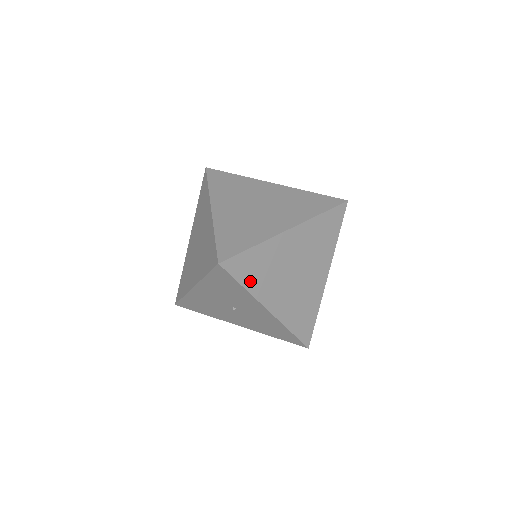
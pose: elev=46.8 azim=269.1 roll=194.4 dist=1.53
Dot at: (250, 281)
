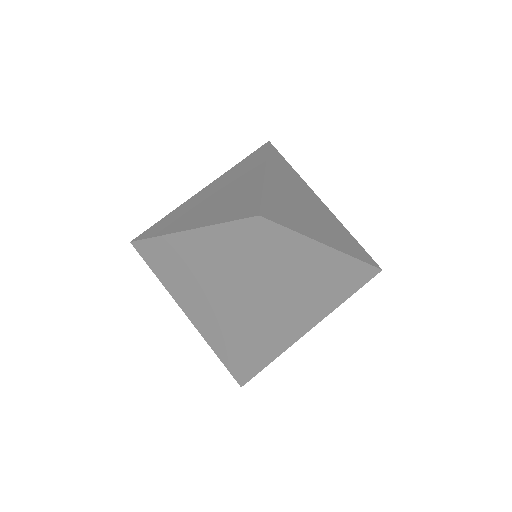
Dot at: occluded
